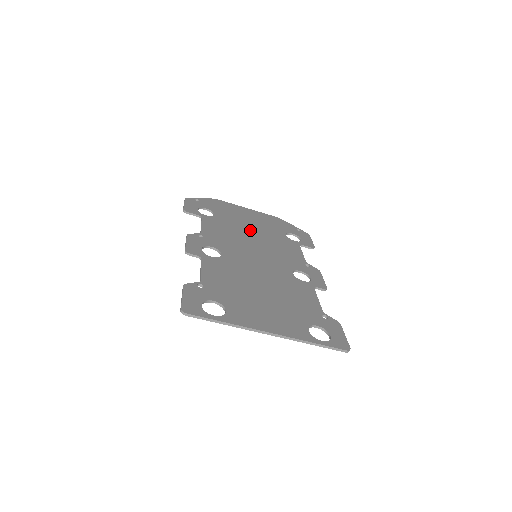
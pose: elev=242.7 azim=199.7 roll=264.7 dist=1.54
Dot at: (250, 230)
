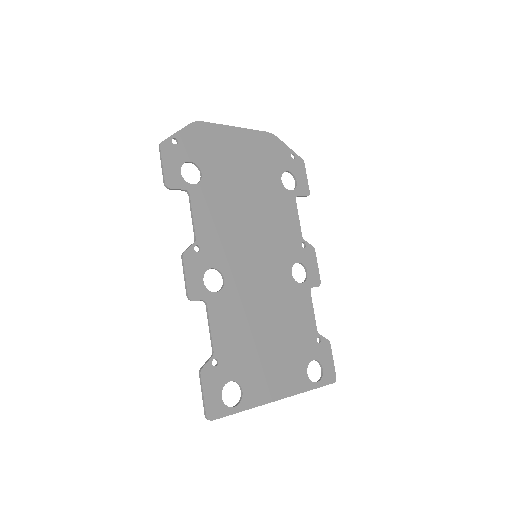
Dot at: (245, 194)
